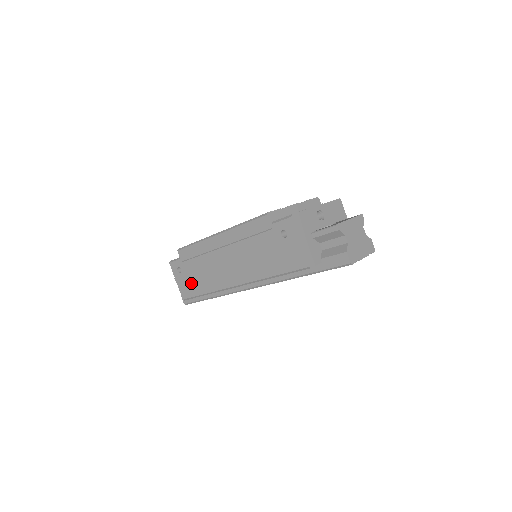
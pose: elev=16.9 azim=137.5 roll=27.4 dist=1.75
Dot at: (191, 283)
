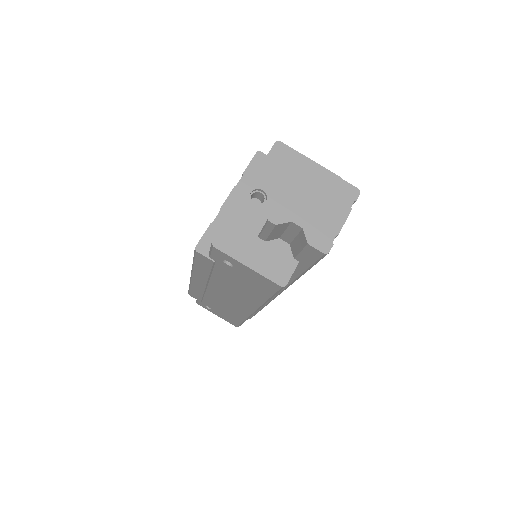
Dot at: (226, 315)
